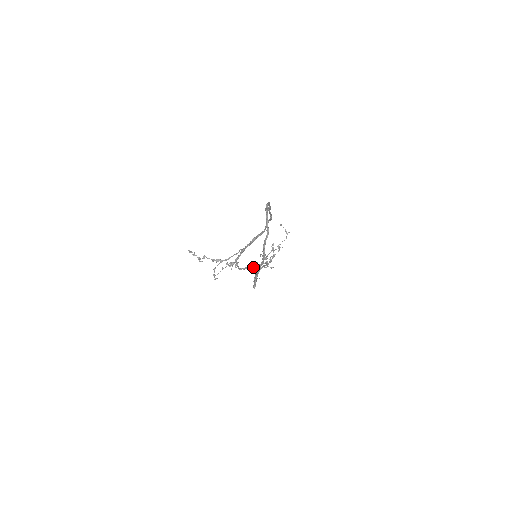
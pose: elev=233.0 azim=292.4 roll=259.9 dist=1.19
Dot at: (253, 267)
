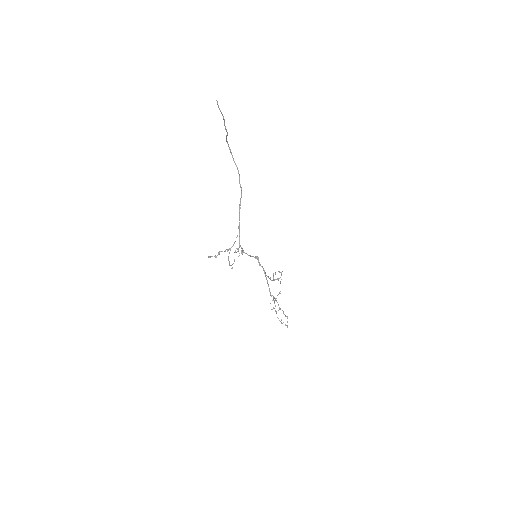
Dot at: (255, 256)
